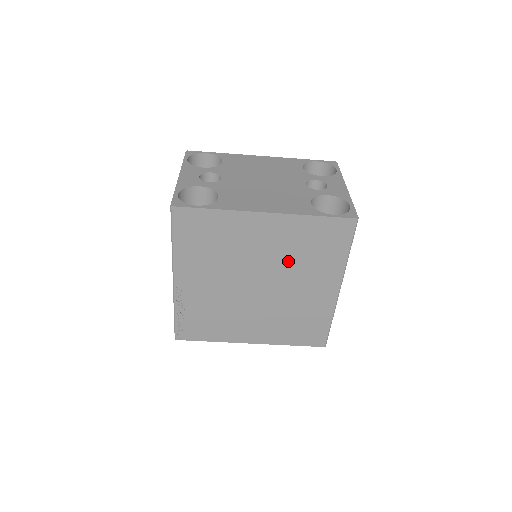
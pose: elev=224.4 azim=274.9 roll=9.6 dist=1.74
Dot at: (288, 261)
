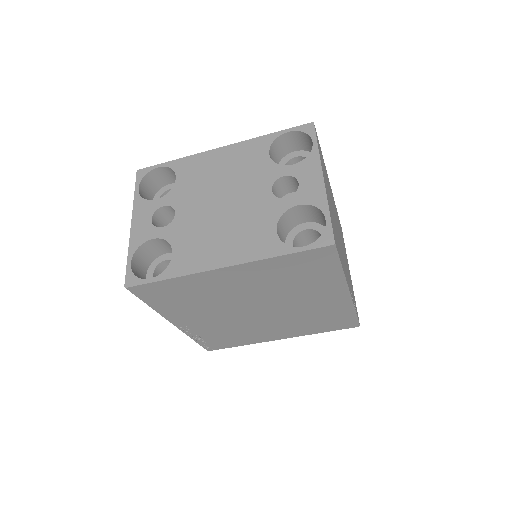
Dot at: (276, 290)
